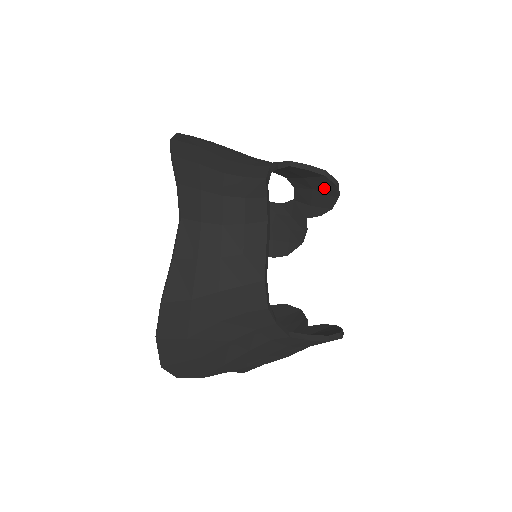
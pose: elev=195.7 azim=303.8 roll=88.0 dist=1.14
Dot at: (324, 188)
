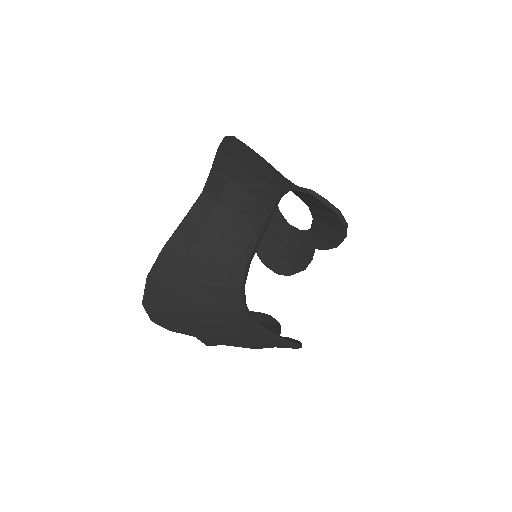
Dot at: (335, 226)
